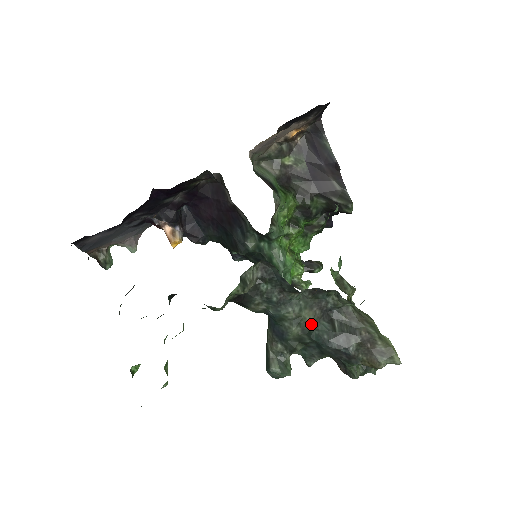
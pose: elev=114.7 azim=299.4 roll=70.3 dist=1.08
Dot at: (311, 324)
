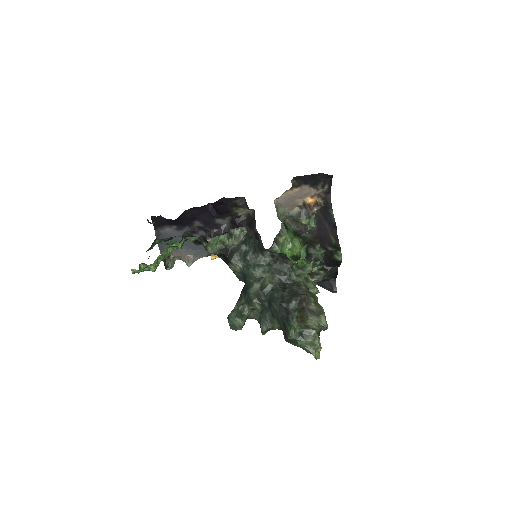
Dot at: (268, 284)
